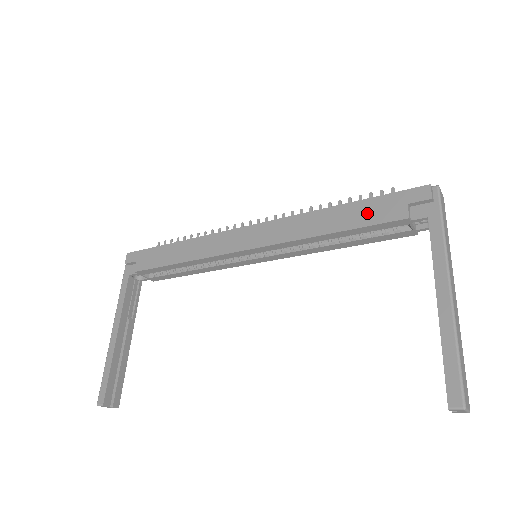
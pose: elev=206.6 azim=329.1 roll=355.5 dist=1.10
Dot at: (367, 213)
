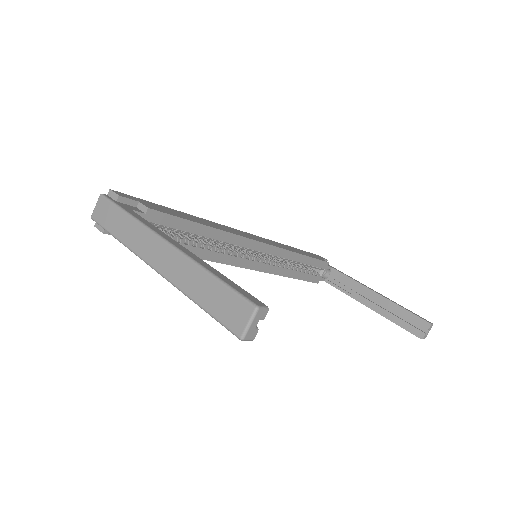
Dot at: (309, 254)
